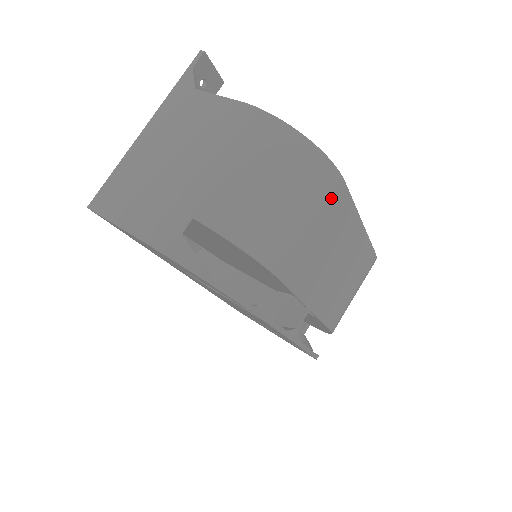
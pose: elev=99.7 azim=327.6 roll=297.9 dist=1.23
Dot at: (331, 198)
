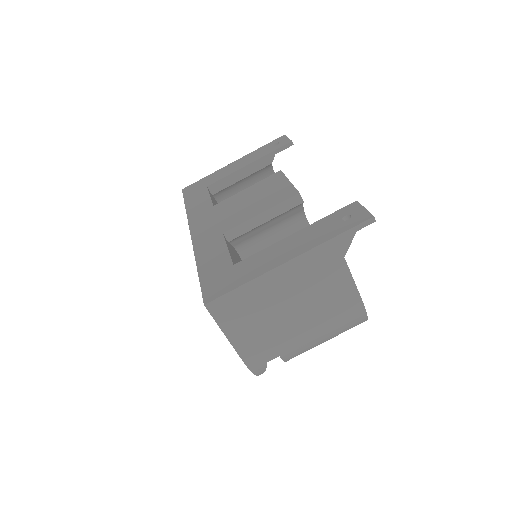
Dot at: occluded
